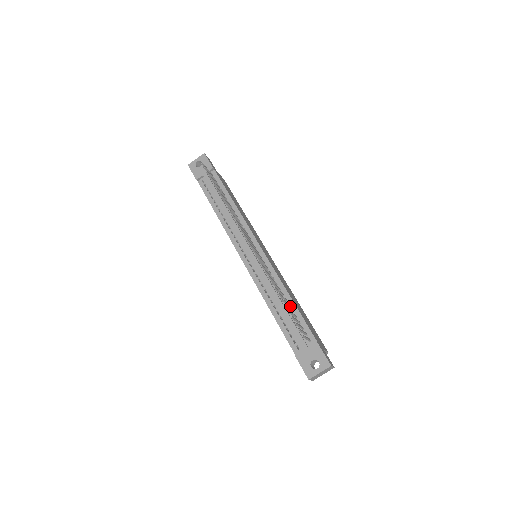
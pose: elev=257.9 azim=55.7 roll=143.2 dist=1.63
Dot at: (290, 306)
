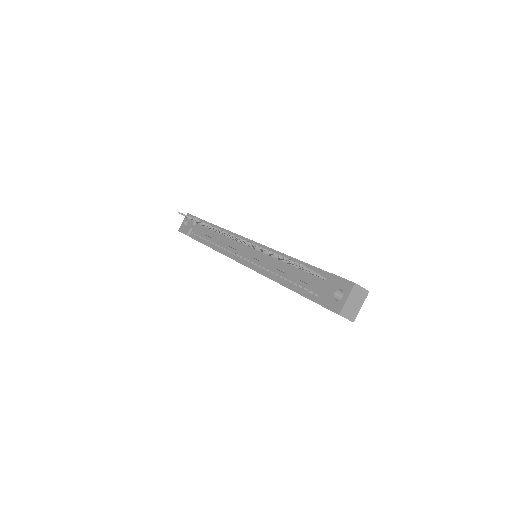
Dot at: occluded
